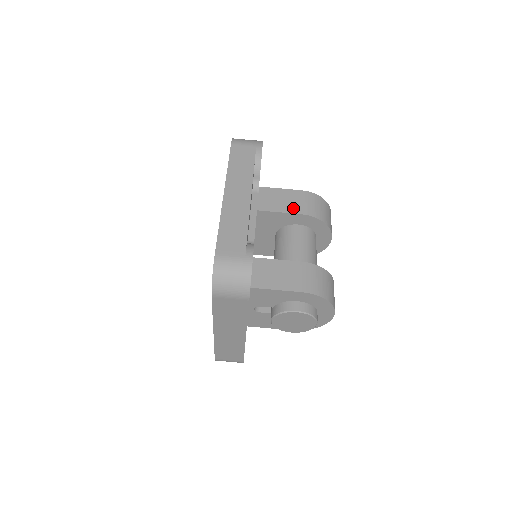
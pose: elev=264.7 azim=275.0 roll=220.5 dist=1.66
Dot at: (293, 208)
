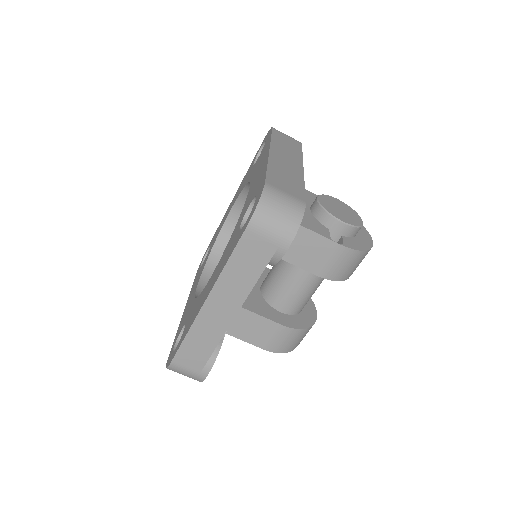
Dot at: (311, 265)
